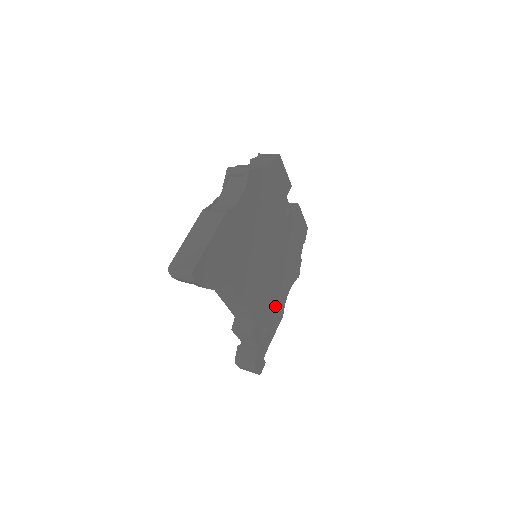
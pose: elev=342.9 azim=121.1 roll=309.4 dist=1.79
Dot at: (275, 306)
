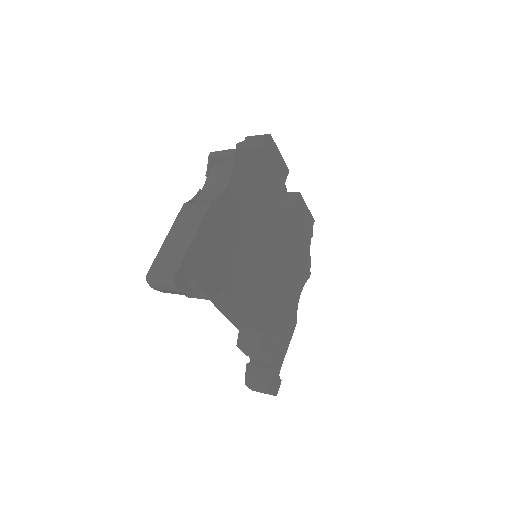
Dot at: (285, 313)
